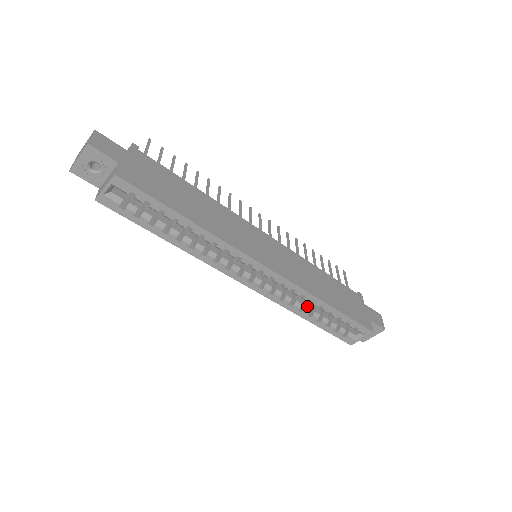
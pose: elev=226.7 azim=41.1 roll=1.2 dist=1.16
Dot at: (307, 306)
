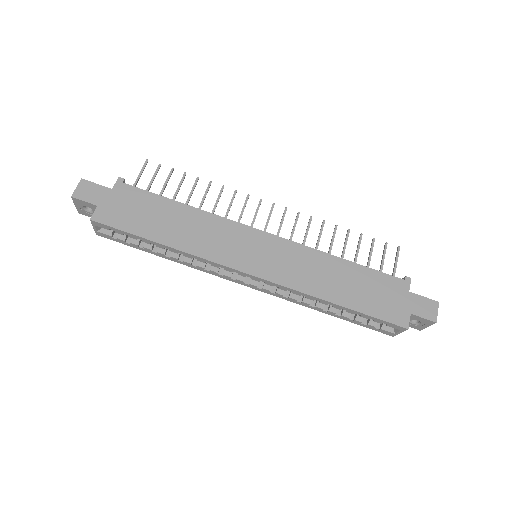
Dot at: occluded
